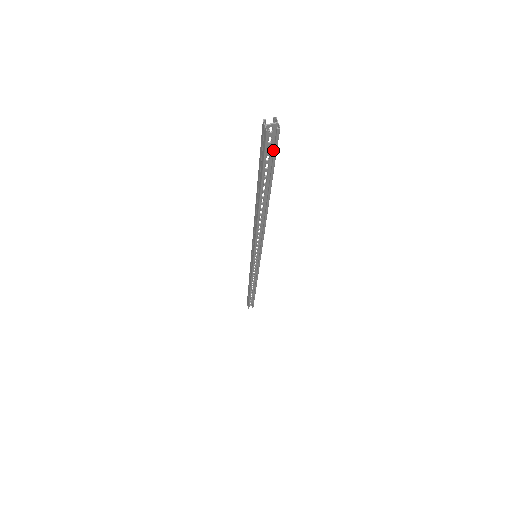
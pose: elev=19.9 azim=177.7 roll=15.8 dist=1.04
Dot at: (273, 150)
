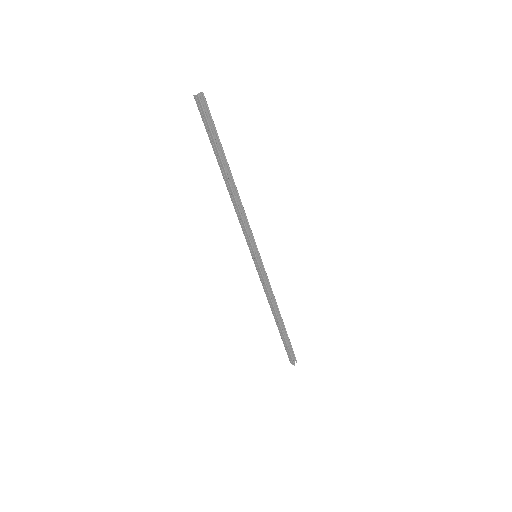
Dot at: (209, 117)
